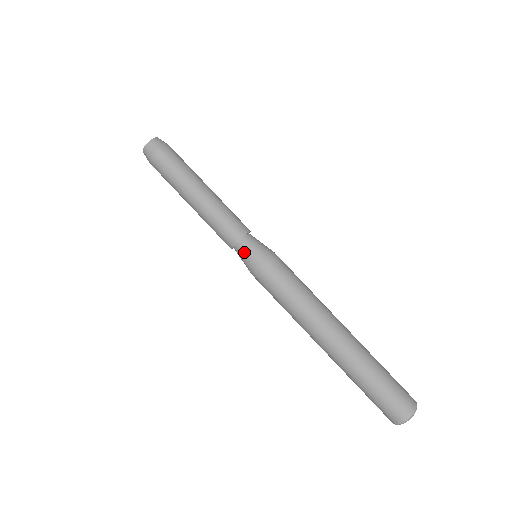
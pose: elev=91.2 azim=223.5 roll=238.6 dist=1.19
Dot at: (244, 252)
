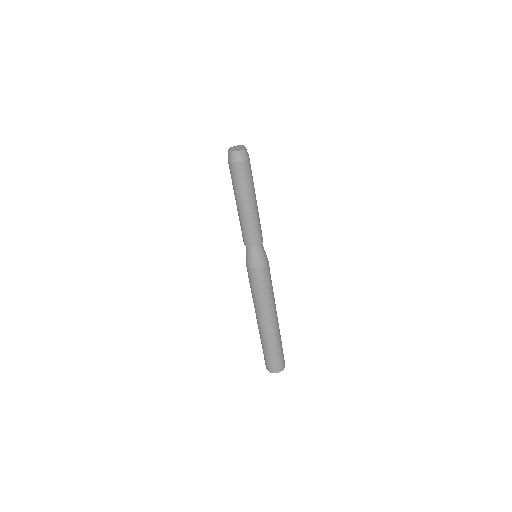
Dot at: (252, 254)
